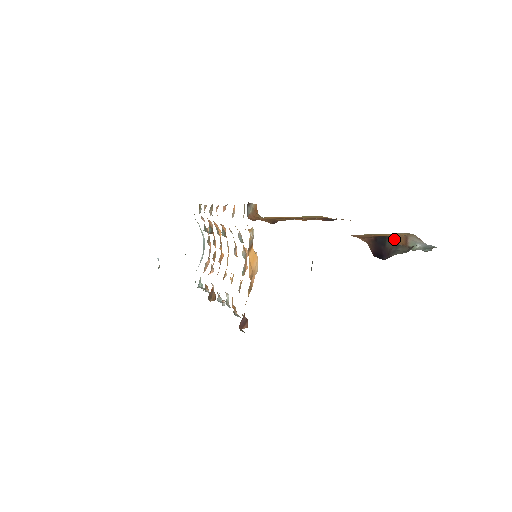
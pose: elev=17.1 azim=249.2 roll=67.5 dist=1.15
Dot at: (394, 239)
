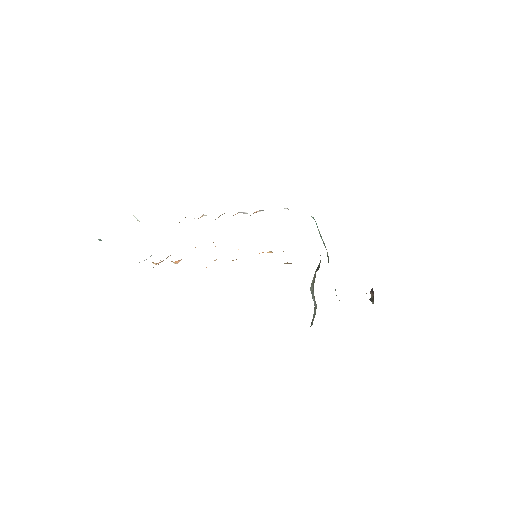
Dot at: occluded
